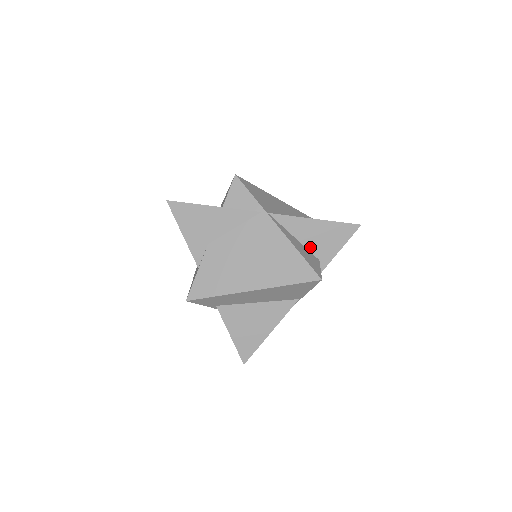
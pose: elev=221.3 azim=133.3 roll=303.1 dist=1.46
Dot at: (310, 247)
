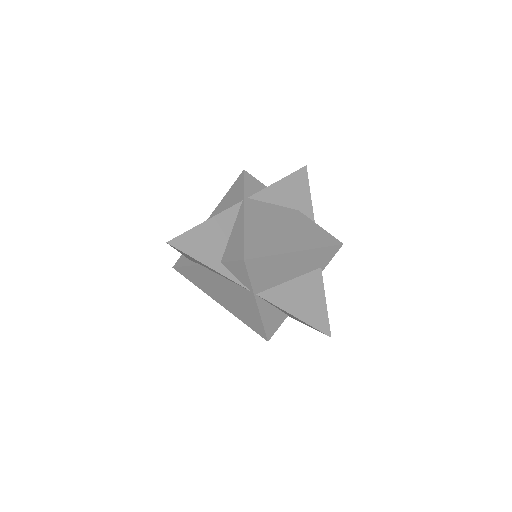
Dot at: (284, 312)
